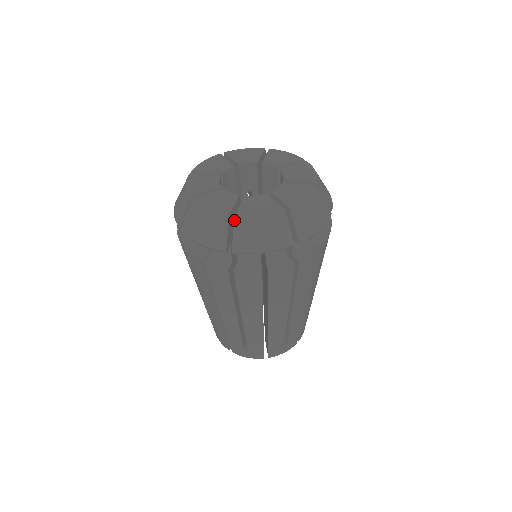
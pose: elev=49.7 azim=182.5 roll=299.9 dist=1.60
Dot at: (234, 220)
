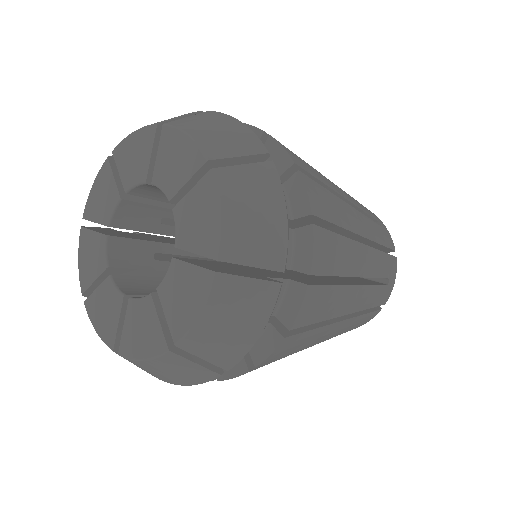
Dot at: occluded
